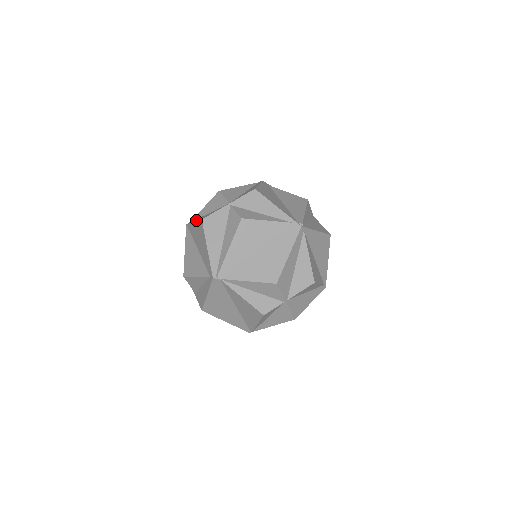
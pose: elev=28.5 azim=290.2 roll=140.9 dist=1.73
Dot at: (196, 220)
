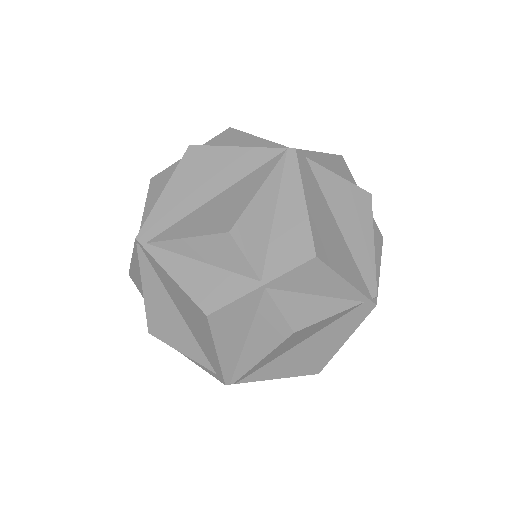
Dot at: (176, 275)
